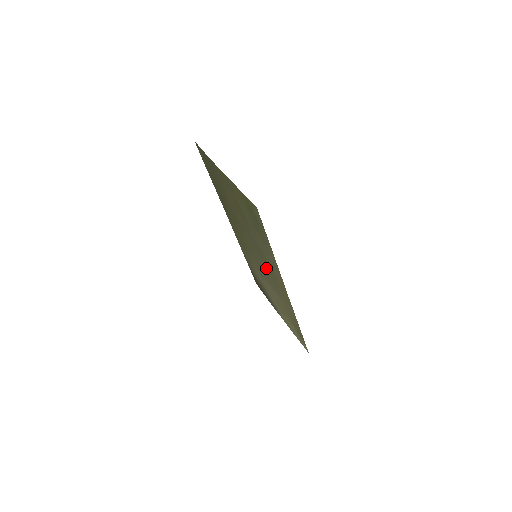
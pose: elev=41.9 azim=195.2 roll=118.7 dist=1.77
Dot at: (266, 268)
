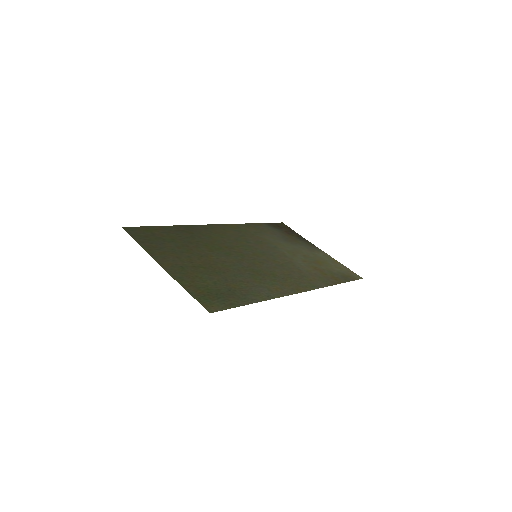
Dot at: (271, 269)
